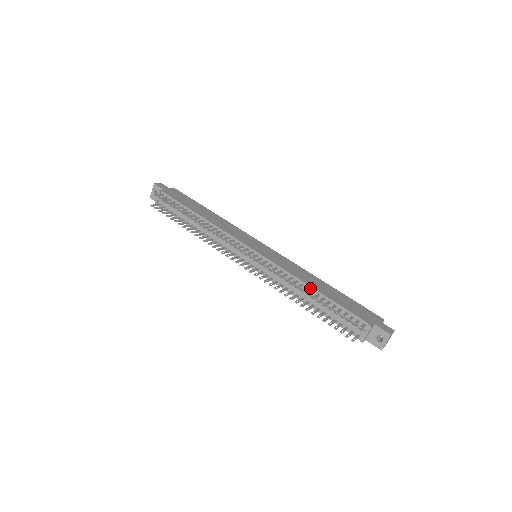
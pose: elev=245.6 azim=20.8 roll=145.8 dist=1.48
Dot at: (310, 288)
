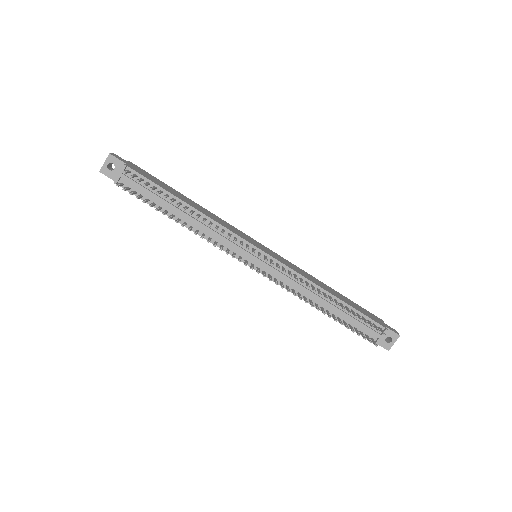
Dot at: (326, 293)
